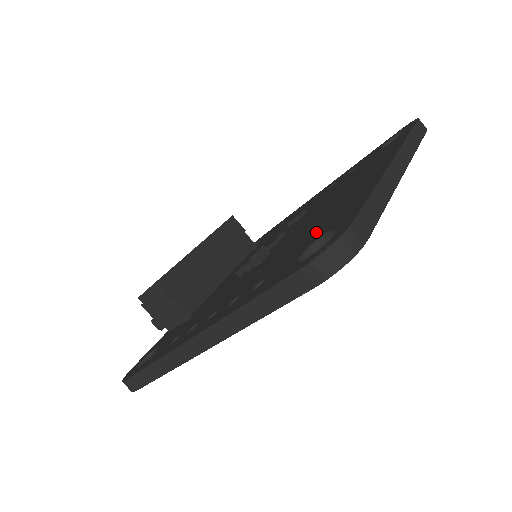
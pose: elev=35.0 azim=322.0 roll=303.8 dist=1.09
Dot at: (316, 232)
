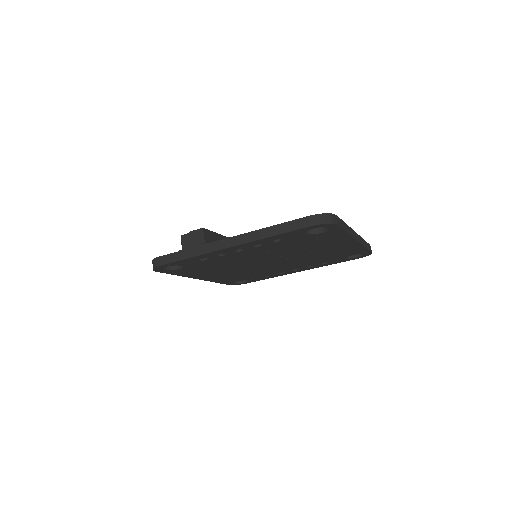
Dot at: occluded
